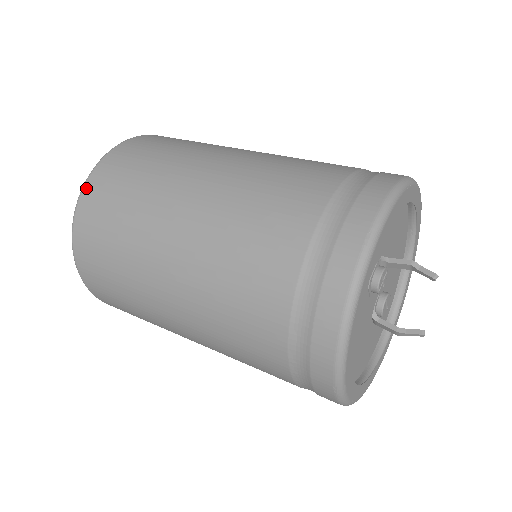
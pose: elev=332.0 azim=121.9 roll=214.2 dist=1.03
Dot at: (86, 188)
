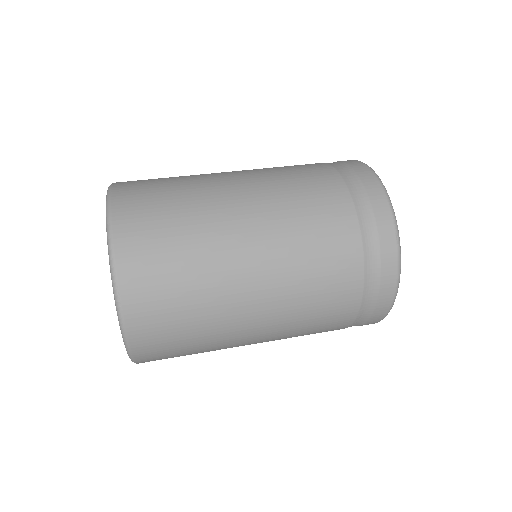
Dot at: (123, 291)
